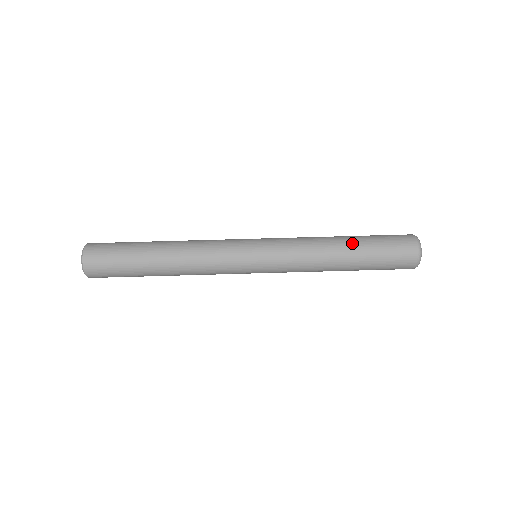
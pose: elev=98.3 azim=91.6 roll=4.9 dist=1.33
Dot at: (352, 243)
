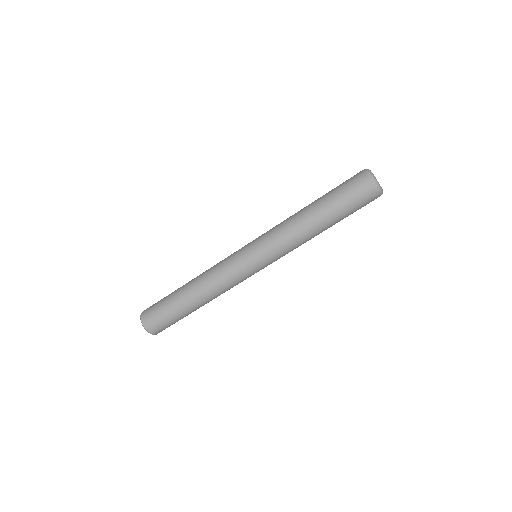
Dot at: (319, 209)
